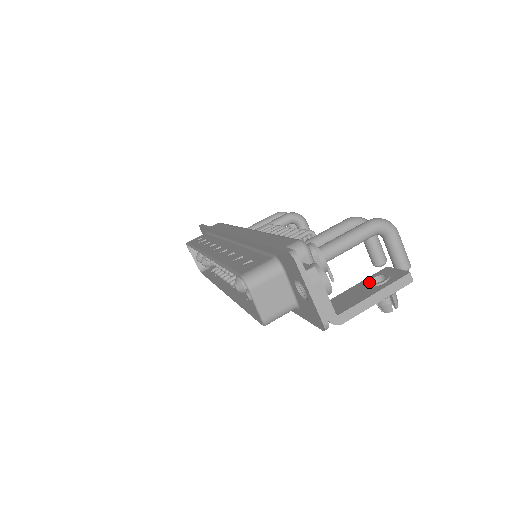
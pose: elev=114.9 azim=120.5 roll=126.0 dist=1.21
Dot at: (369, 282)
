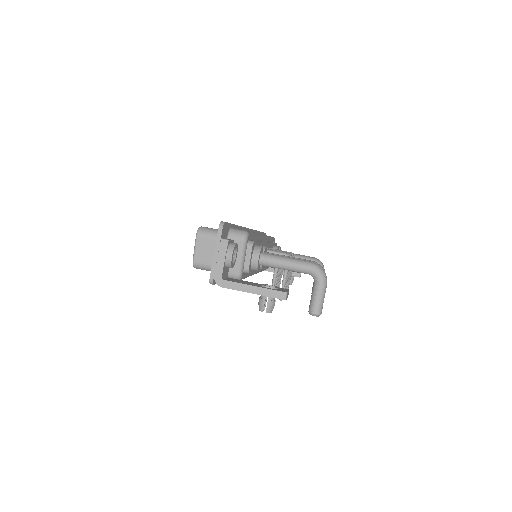
Dot at: (264, 284)
